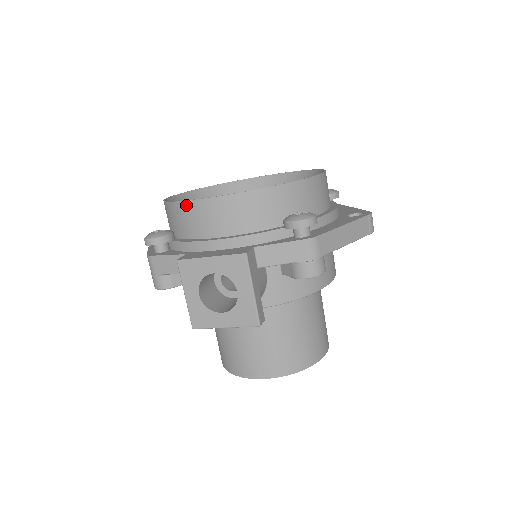
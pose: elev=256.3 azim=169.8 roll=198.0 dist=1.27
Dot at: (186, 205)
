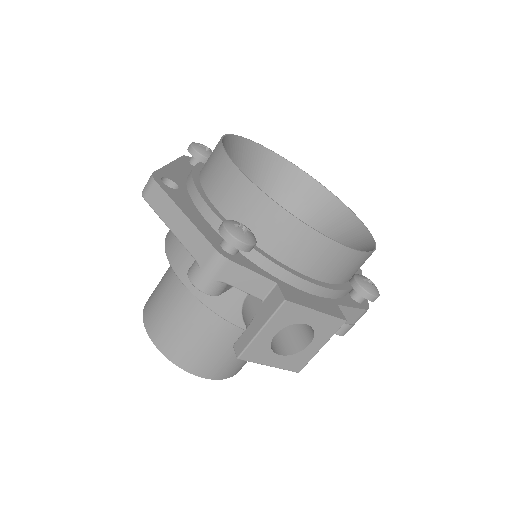
Dot at: (307, 231)
